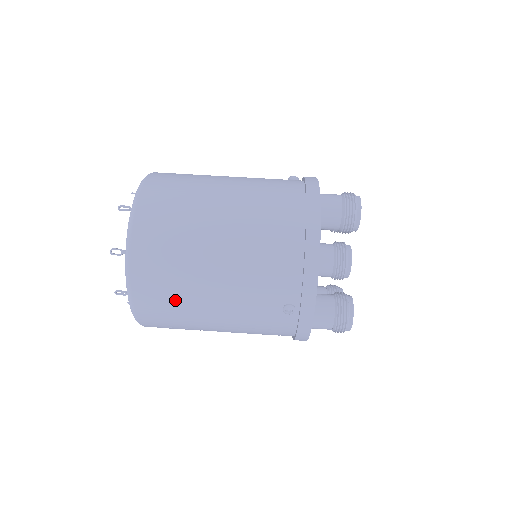
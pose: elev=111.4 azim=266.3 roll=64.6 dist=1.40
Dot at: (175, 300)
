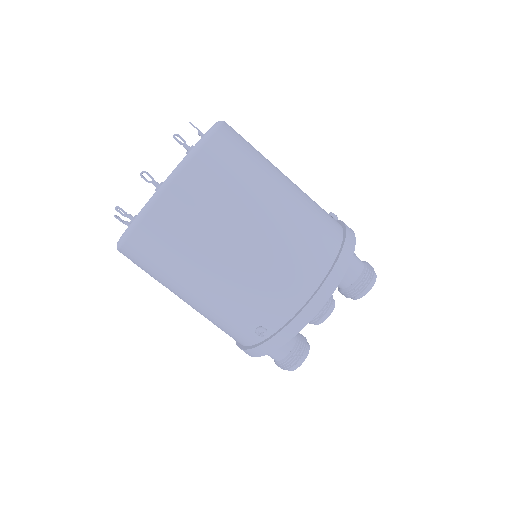
Dot at: (172, 259)
